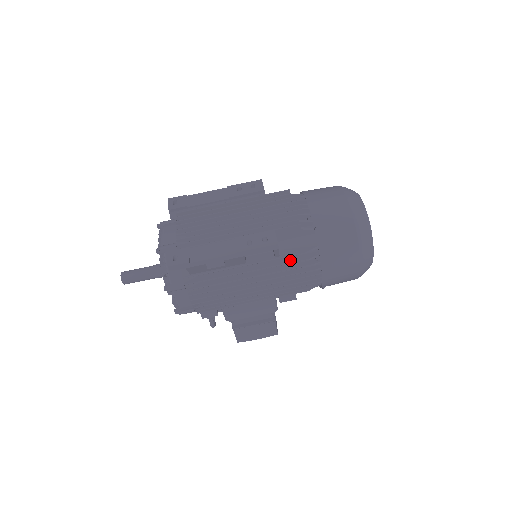
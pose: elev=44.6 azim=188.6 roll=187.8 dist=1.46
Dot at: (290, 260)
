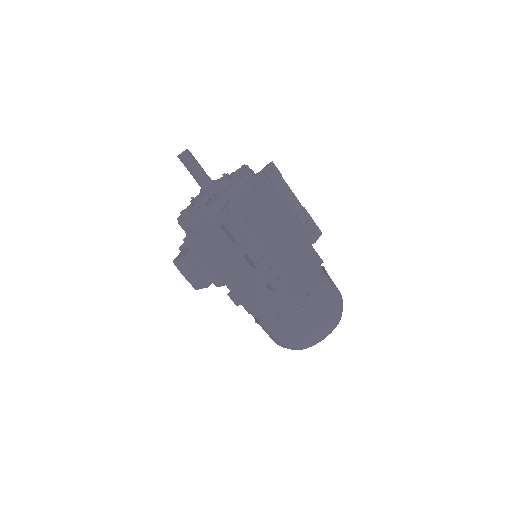
Dot at: (269, 297)
